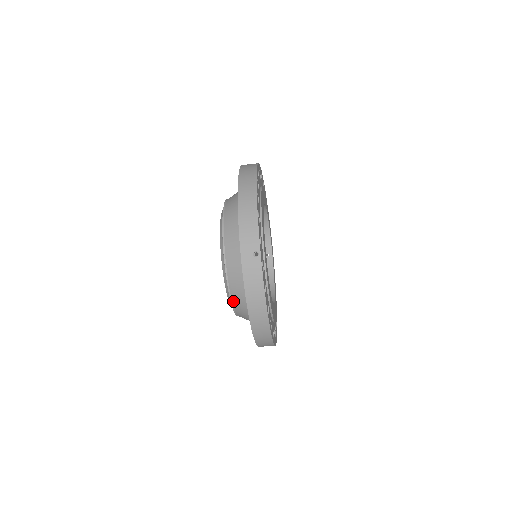
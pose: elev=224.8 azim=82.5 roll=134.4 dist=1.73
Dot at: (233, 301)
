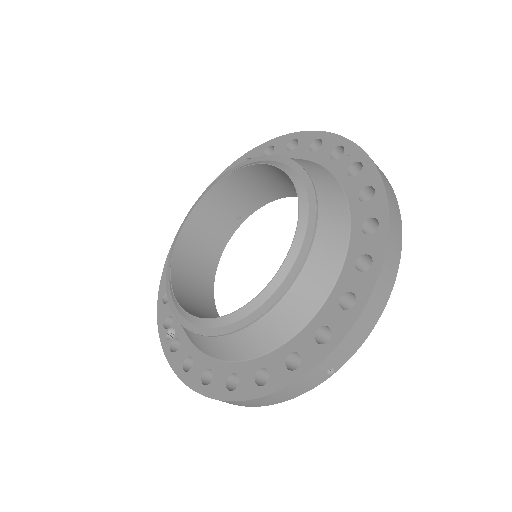
Dot at: (212, 338)
